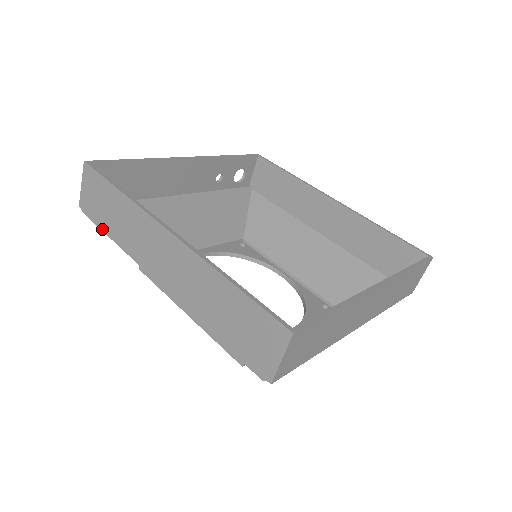
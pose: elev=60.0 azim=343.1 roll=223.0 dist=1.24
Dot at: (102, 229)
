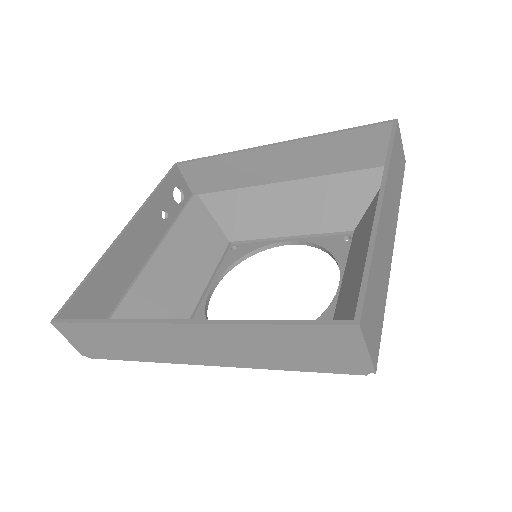
Dot at: (119, 359)
